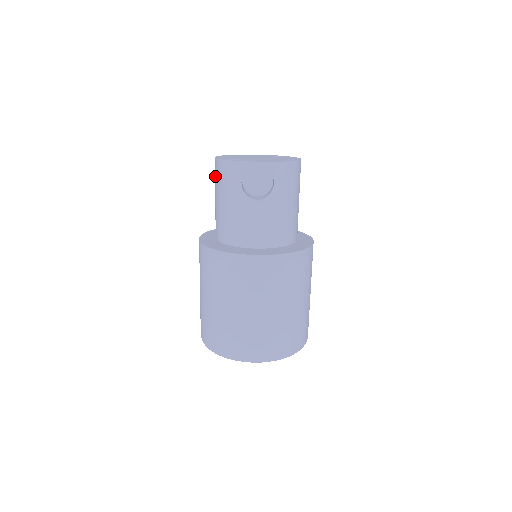
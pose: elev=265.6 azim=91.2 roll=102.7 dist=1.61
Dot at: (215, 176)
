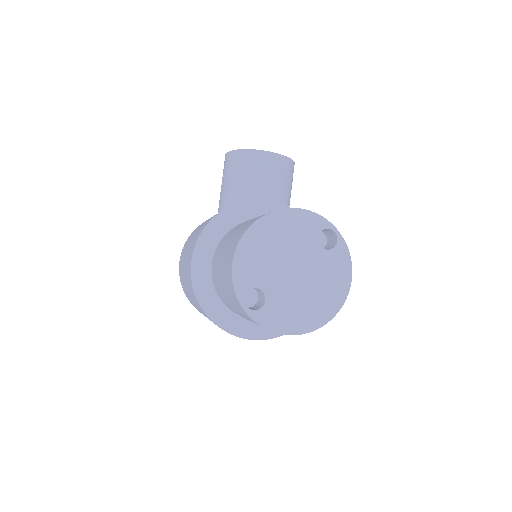
Dot at: (226, 276)
